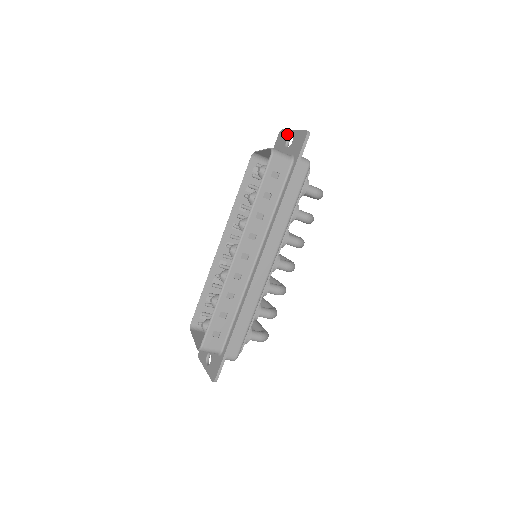
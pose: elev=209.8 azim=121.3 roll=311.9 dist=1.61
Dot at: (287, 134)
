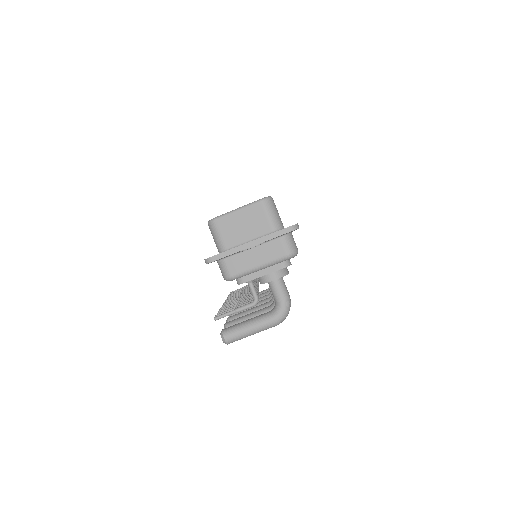
Dot at: occluded
